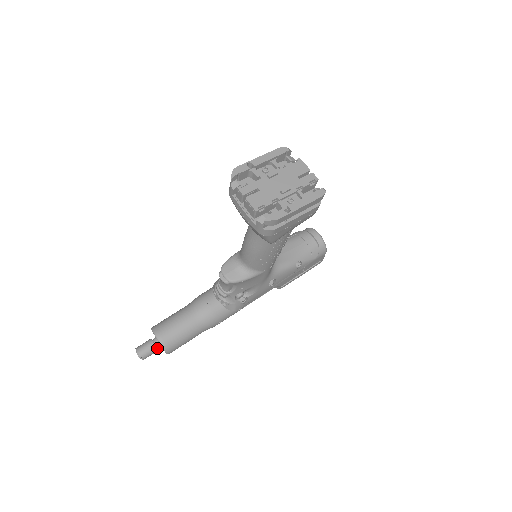
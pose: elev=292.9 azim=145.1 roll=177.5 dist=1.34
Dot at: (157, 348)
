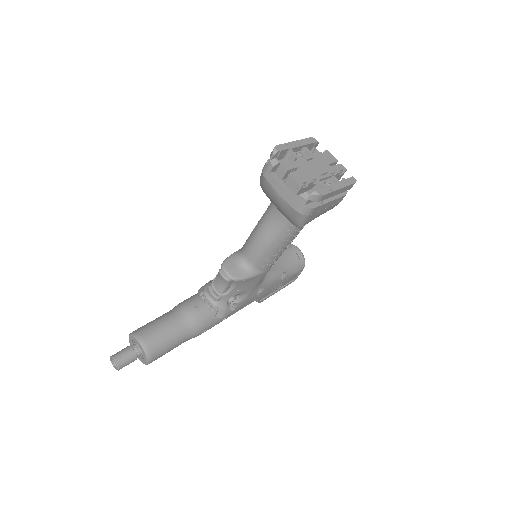
Dot at: (136, 357)
